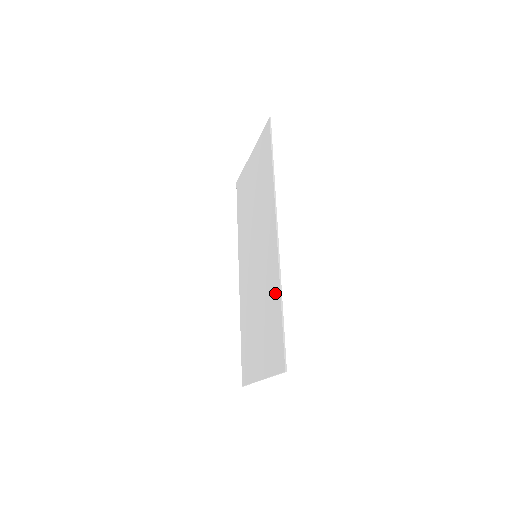
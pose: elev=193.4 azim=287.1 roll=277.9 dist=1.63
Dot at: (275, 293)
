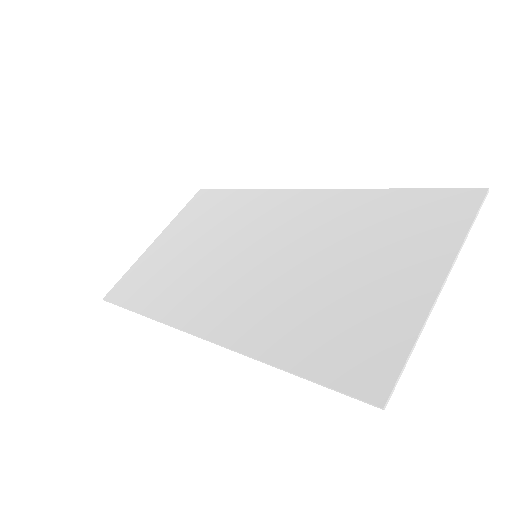
Dot at: (364, 201)
